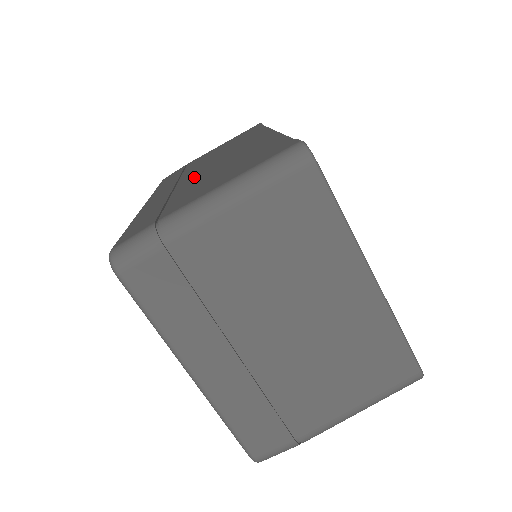
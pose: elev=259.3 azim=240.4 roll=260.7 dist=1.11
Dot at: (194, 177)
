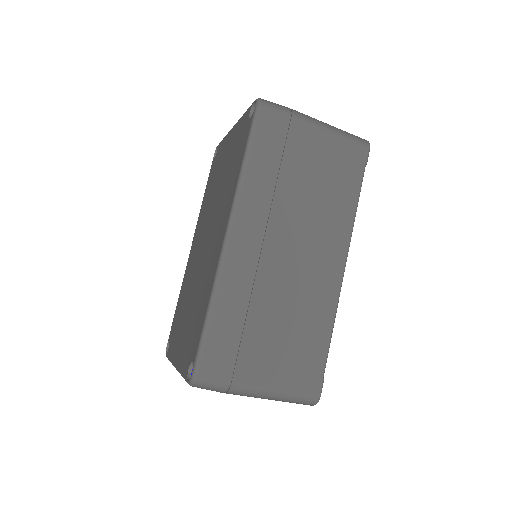
Dot at: (274, 277)
